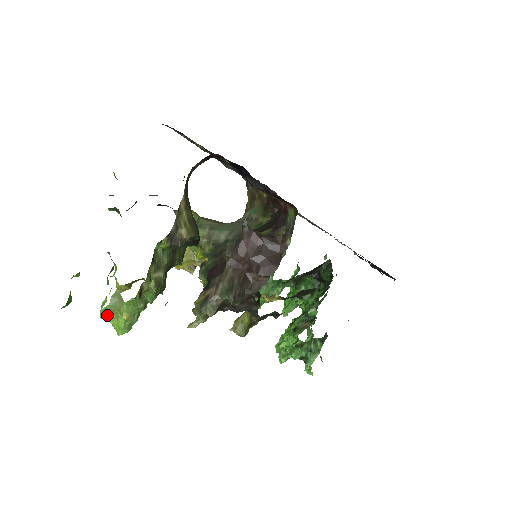
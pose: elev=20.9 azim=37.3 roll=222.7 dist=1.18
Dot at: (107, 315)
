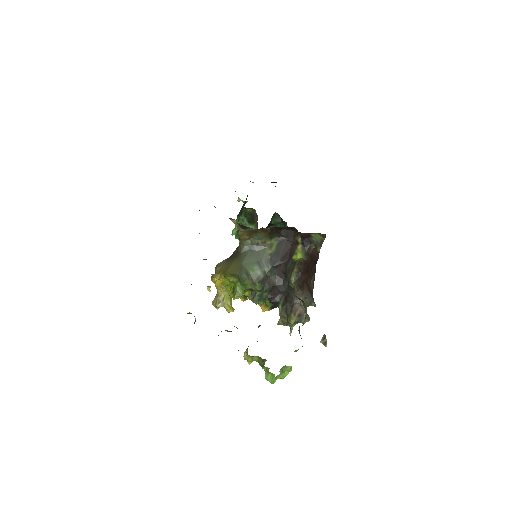
Dot at: (275, 379)
